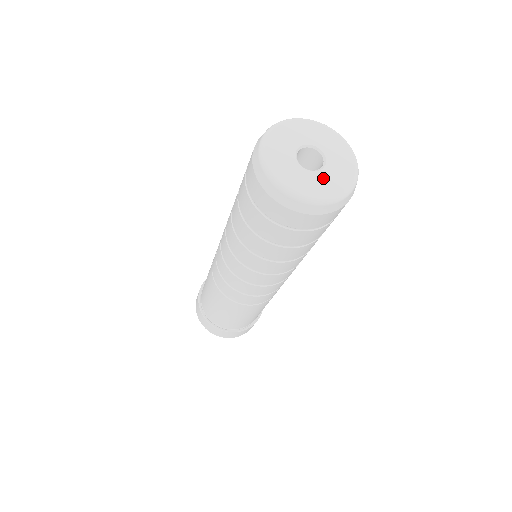
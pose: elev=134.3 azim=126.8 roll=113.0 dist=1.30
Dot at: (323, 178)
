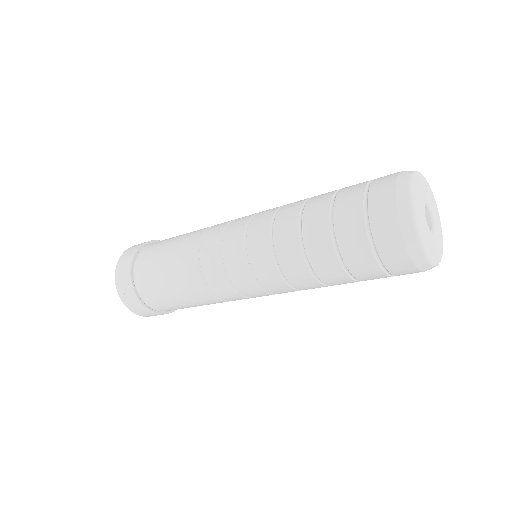
Dot at: (434, 241)
